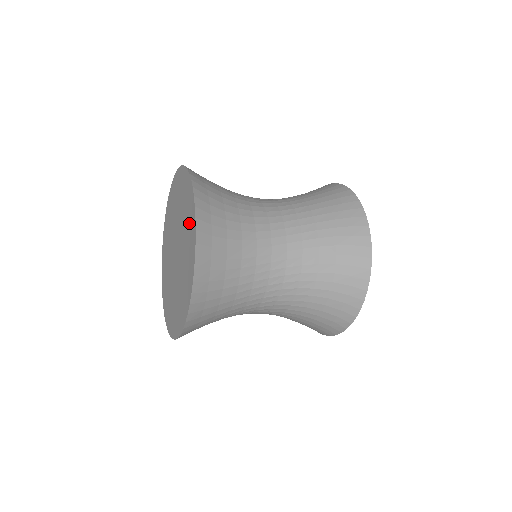
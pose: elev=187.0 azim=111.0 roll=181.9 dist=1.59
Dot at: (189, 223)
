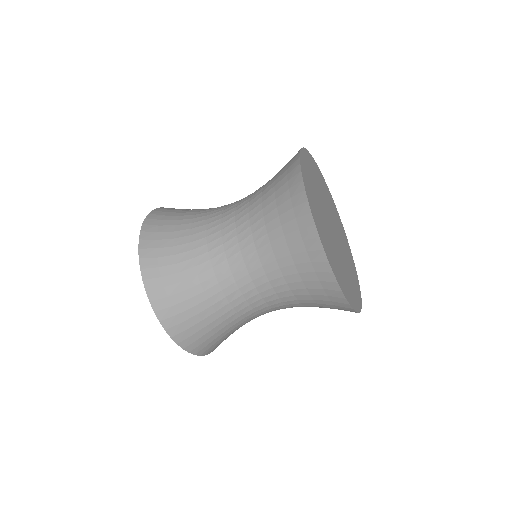
Dot at: occluded
